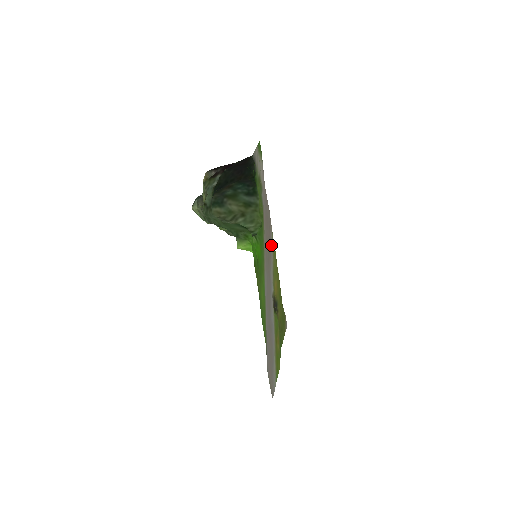
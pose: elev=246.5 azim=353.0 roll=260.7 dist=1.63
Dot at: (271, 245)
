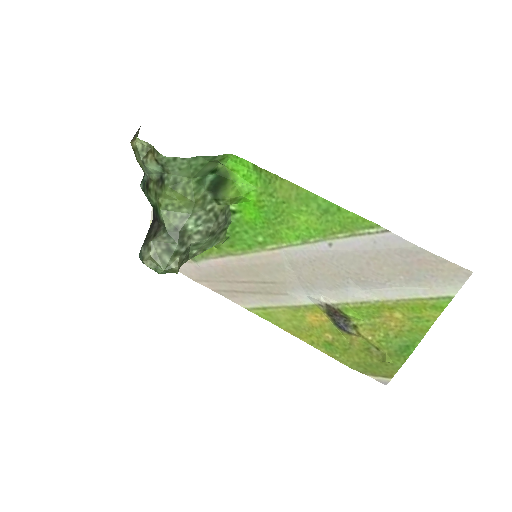
Dot at: (258, 301)
